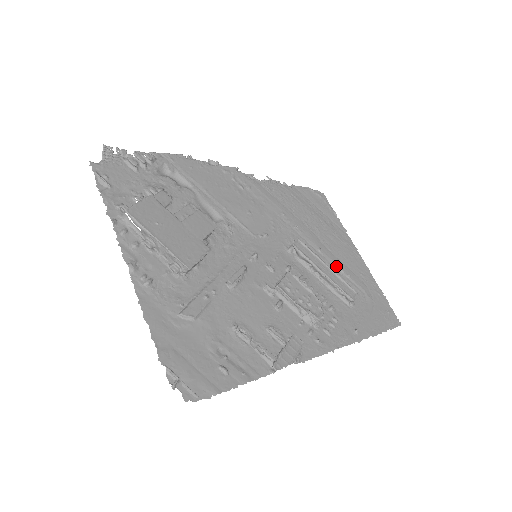
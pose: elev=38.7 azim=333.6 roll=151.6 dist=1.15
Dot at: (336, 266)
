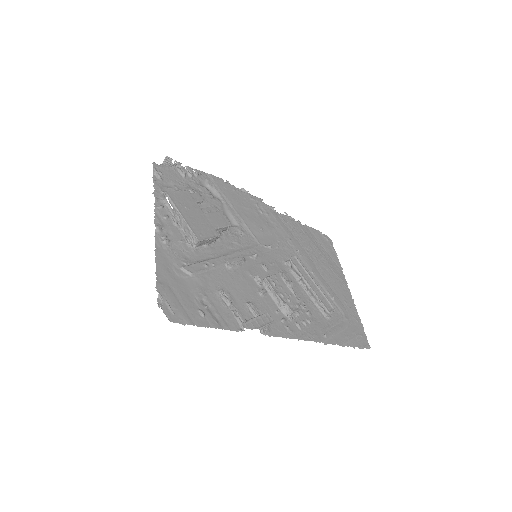
Dot at: (324, 288)
